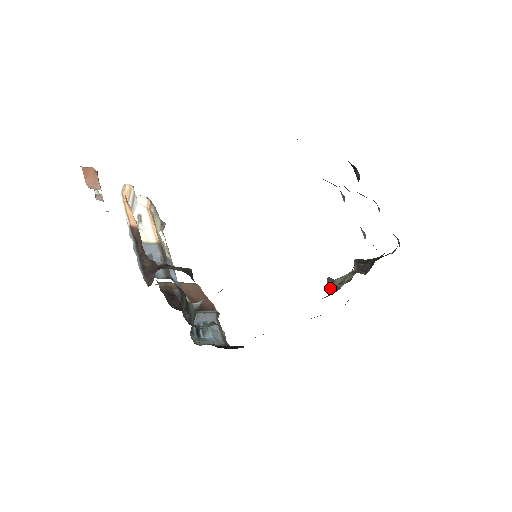
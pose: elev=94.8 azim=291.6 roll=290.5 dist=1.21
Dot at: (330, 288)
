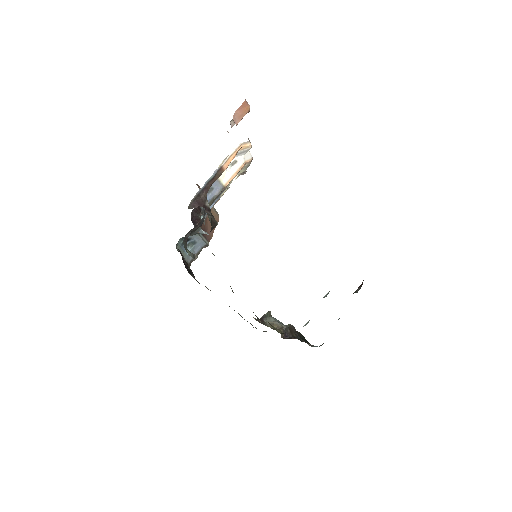
Dot at: (263, 317)
